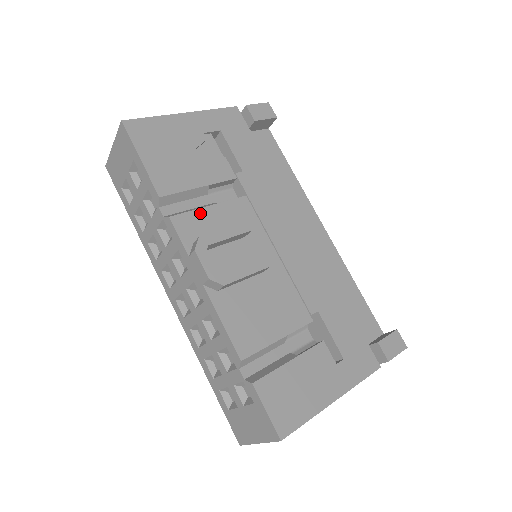
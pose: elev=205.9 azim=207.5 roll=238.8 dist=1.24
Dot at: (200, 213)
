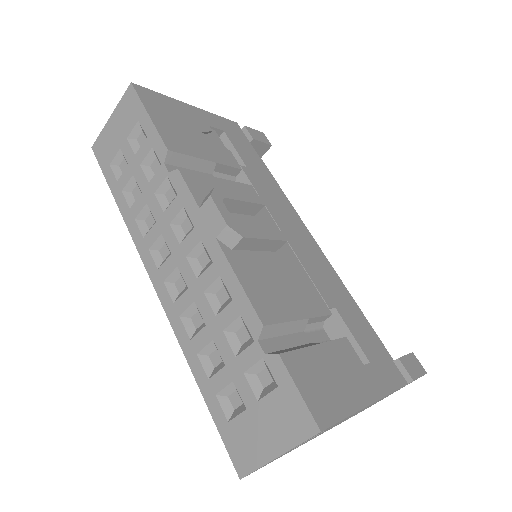
Dot at: (209, 179)
